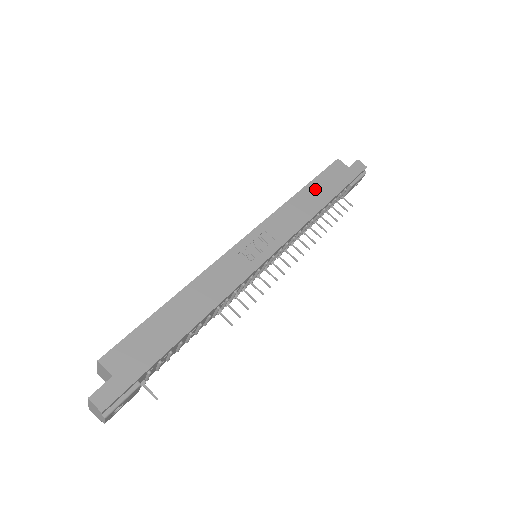
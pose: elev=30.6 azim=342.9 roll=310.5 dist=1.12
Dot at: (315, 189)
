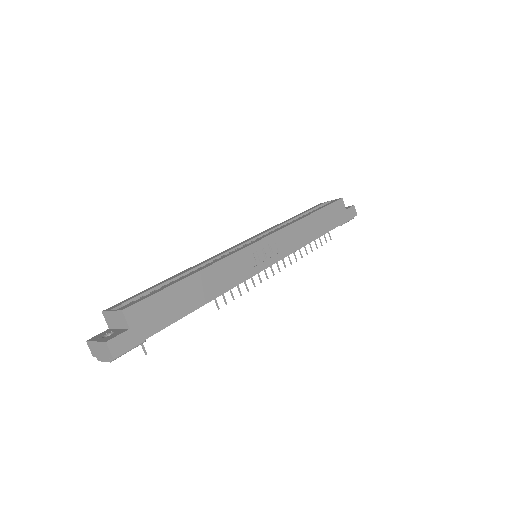
Dot at: (319, 218)
